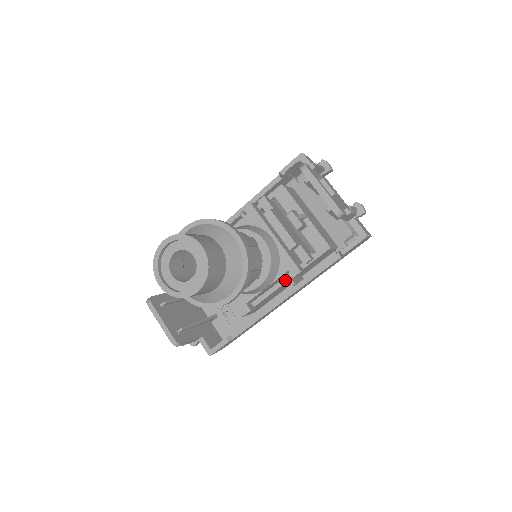
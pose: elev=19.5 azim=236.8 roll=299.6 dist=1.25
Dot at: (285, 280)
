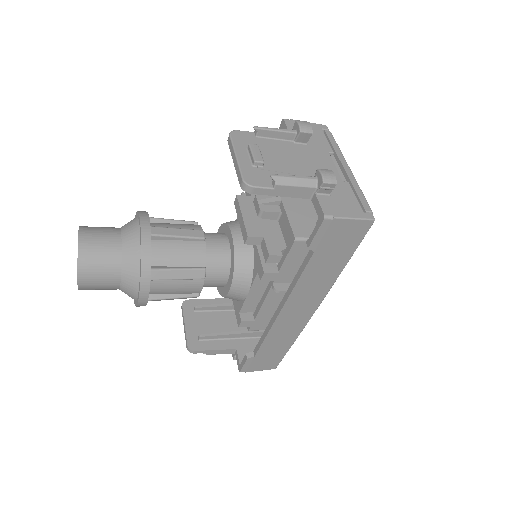
Dot at: (270, 285)
